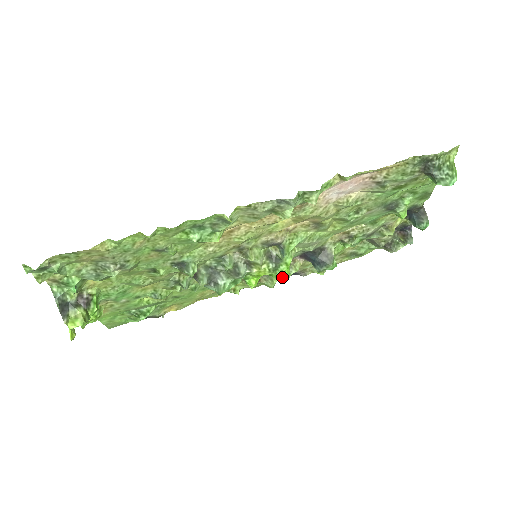
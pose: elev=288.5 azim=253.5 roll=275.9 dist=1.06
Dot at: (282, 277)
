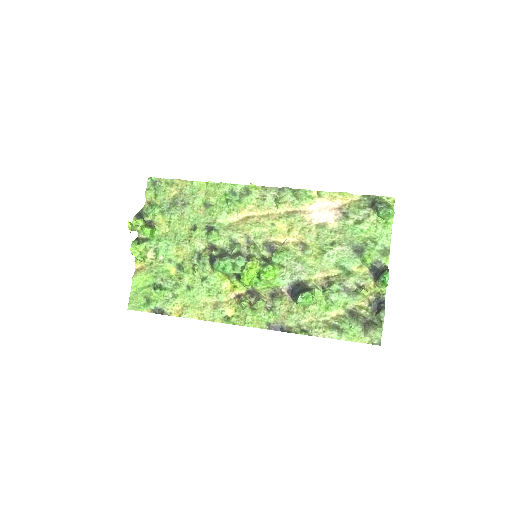
Dot at: (270, 325)
